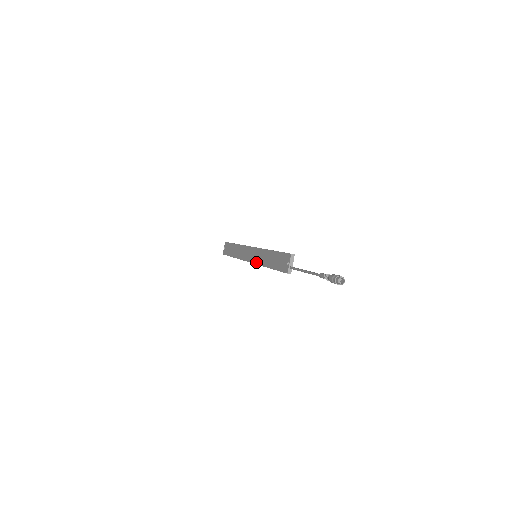
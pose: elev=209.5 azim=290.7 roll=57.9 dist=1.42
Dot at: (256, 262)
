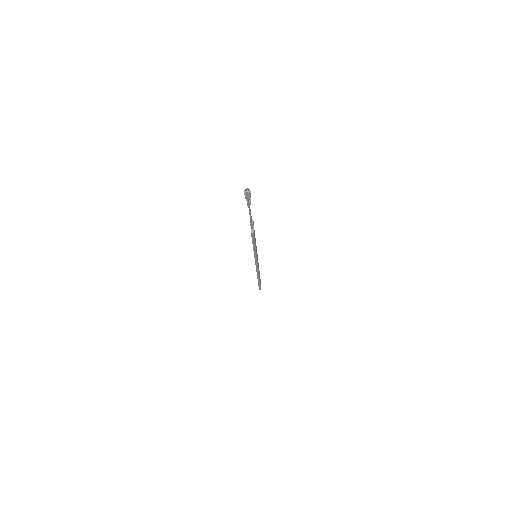
Dot at: occluded
